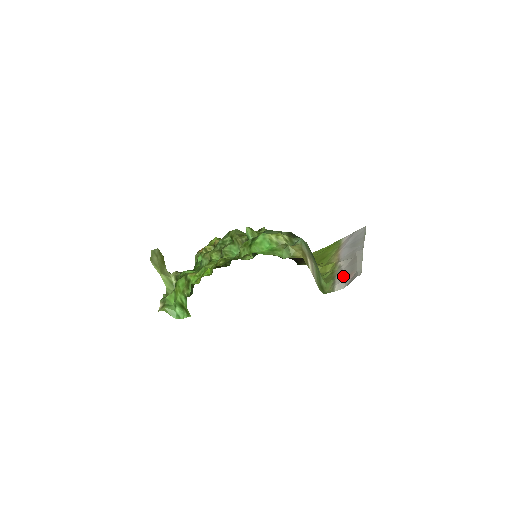
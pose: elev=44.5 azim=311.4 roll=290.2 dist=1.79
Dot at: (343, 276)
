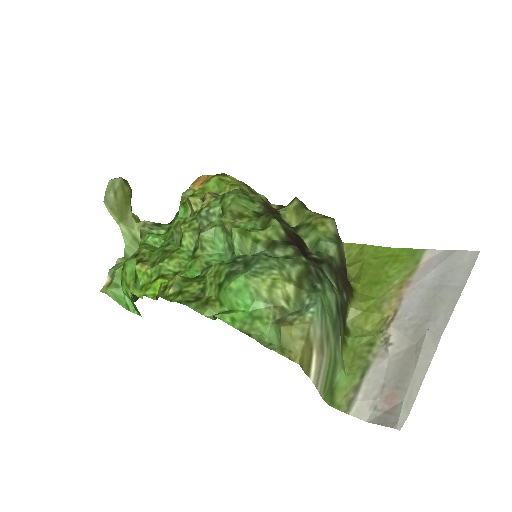
Dot at: (378, 383)
